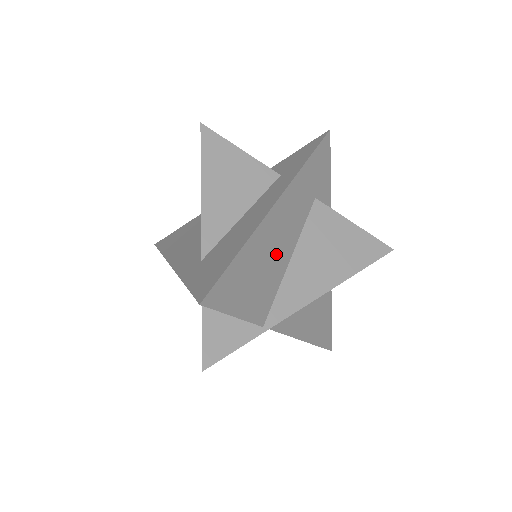
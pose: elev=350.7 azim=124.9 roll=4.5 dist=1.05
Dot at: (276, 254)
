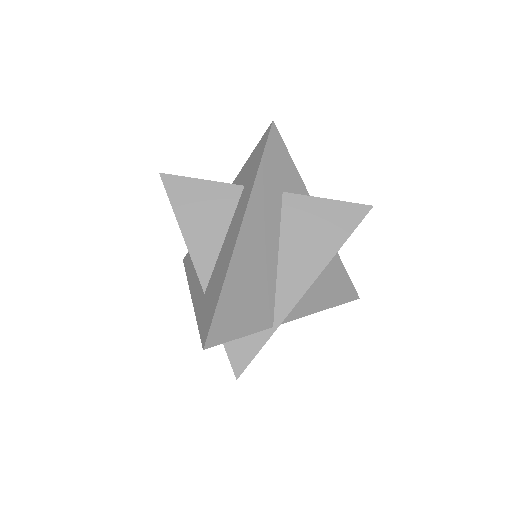
Dot at: (260, 266)
